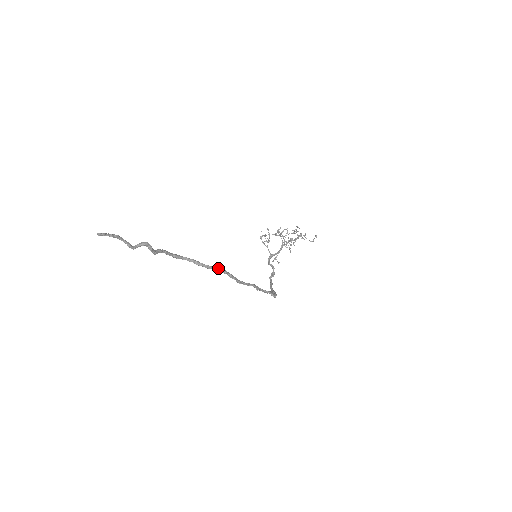
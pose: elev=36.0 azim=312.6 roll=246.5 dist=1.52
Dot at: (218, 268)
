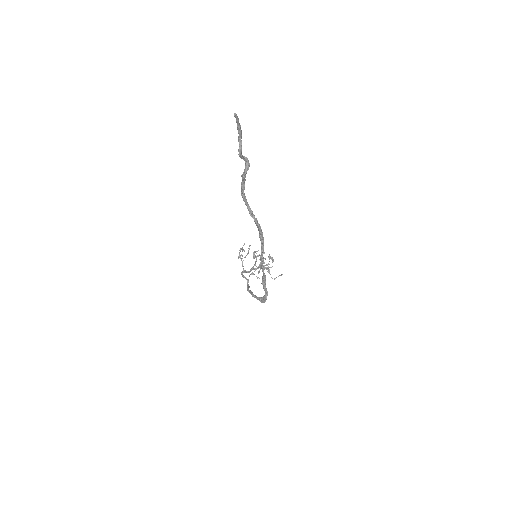
Dot at: (262, 235)
